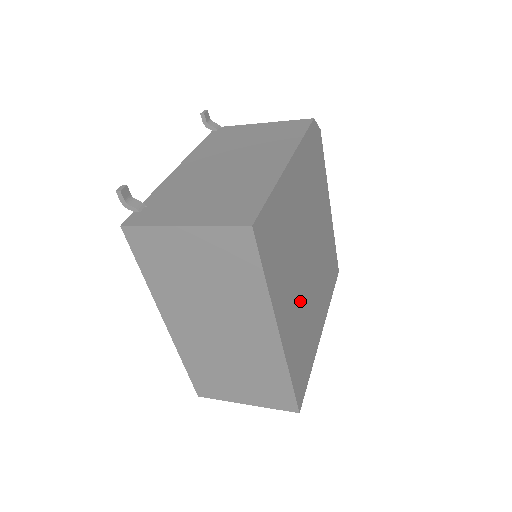
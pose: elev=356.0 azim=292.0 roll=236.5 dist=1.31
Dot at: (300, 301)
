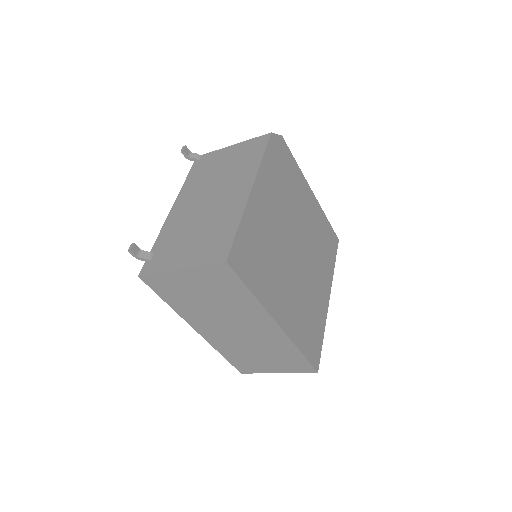
Dot at: (295, 289)
